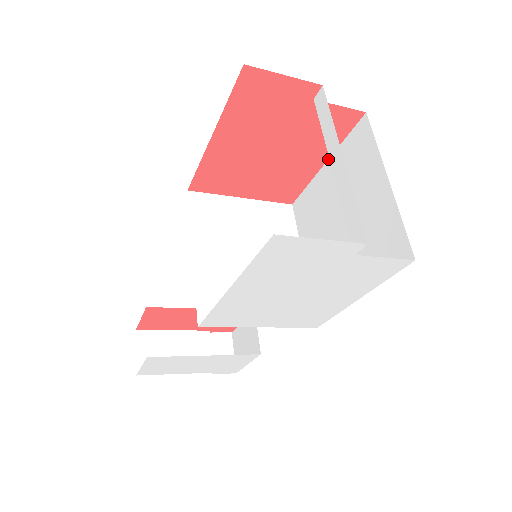
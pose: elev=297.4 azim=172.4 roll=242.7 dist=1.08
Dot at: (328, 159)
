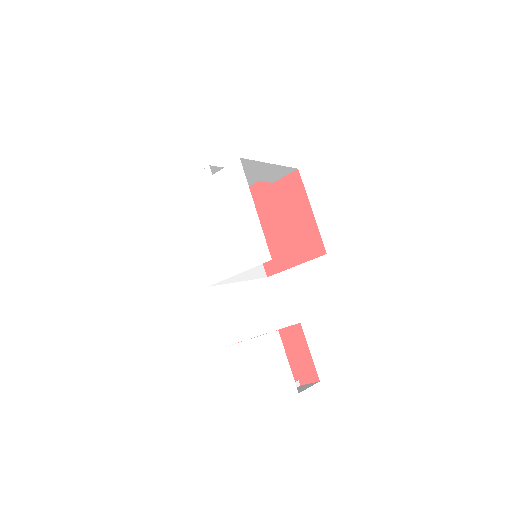
Dot at: occluded
